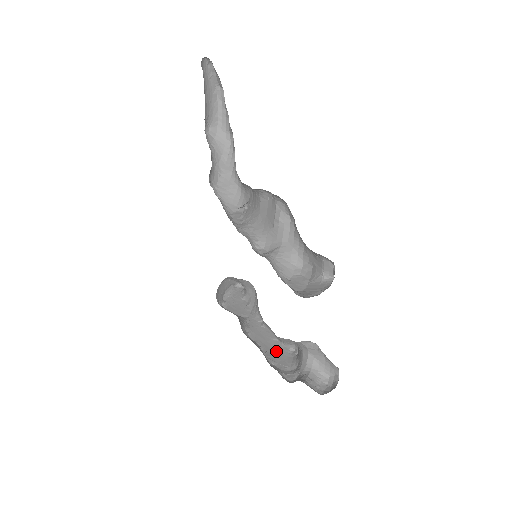
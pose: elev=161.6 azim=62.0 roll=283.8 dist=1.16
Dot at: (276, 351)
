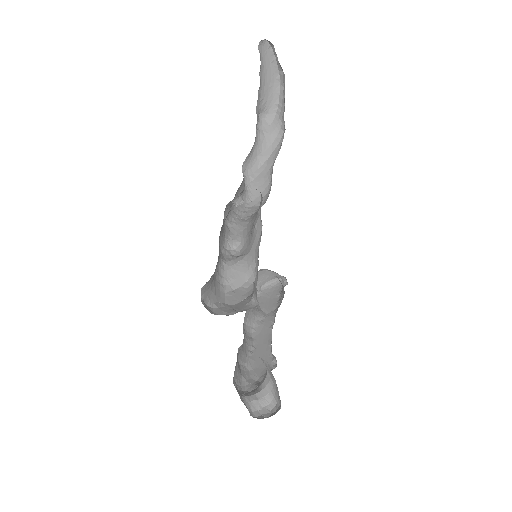
Dot at: (262, 357)
